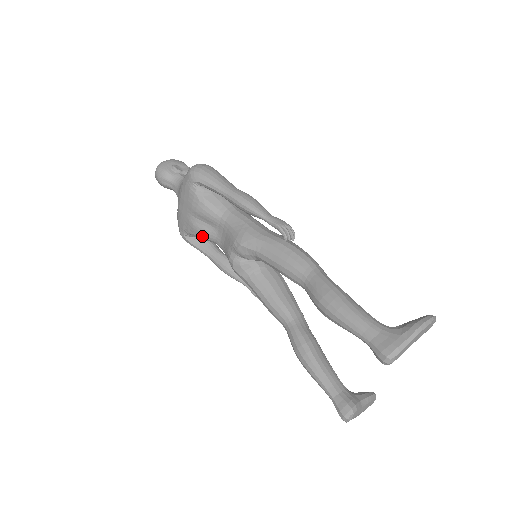
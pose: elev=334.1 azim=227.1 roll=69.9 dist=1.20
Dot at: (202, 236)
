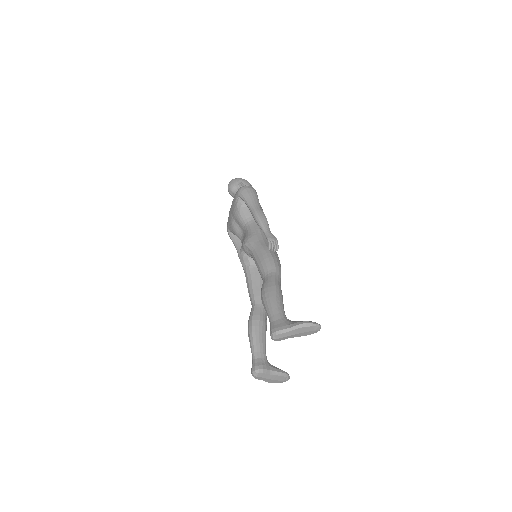
Dot at: (235, 233)
